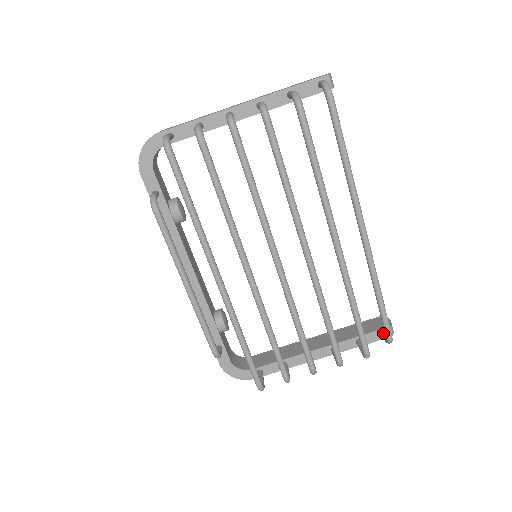
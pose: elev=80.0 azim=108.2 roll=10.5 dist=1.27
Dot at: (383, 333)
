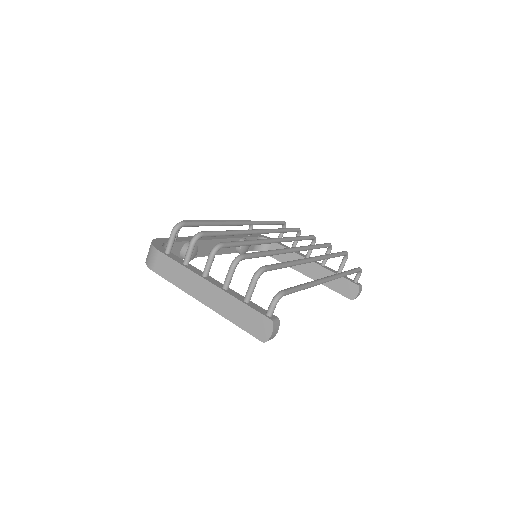
Dot at: occluded
